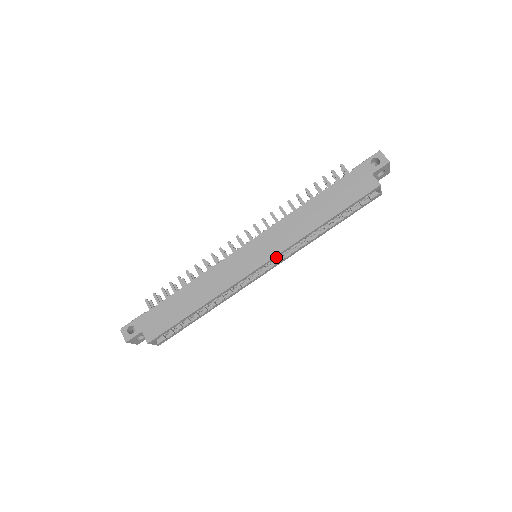
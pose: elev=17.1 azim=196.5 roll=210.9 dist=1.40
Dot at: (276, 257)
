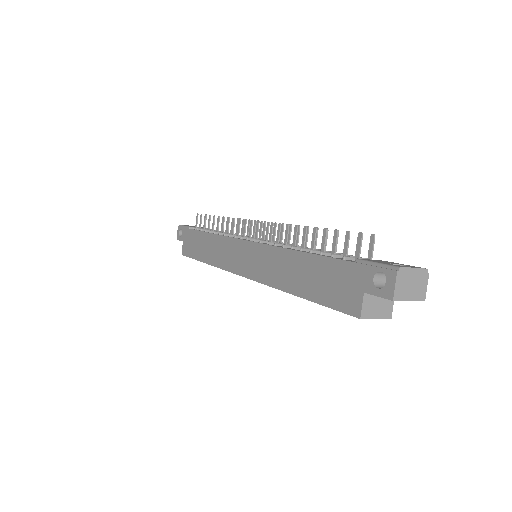
Dot at: occluded
